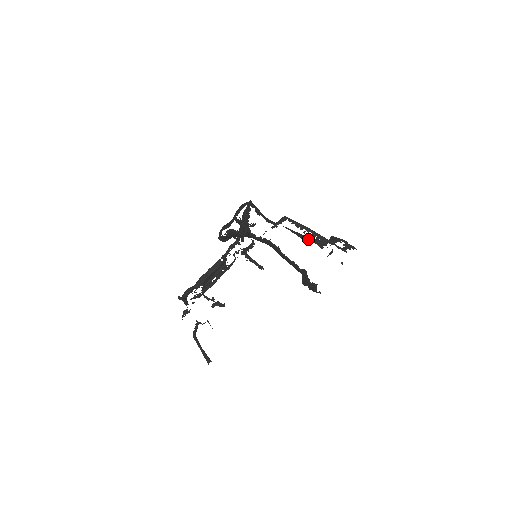
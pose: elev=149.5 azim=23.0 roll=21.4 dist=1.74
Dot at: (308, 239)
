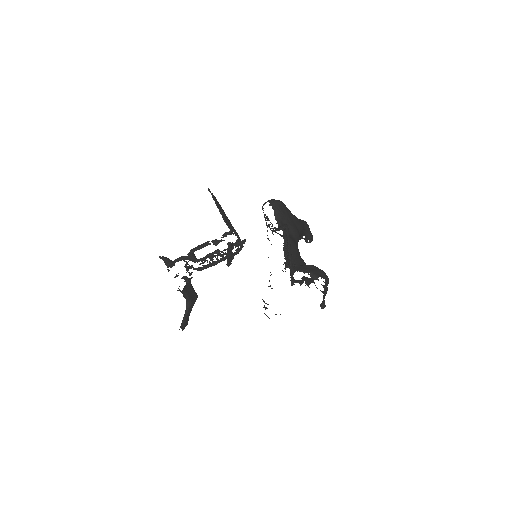
Dot at: occluded
